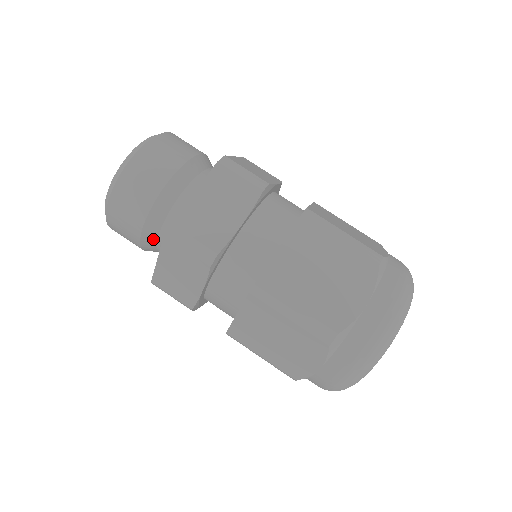
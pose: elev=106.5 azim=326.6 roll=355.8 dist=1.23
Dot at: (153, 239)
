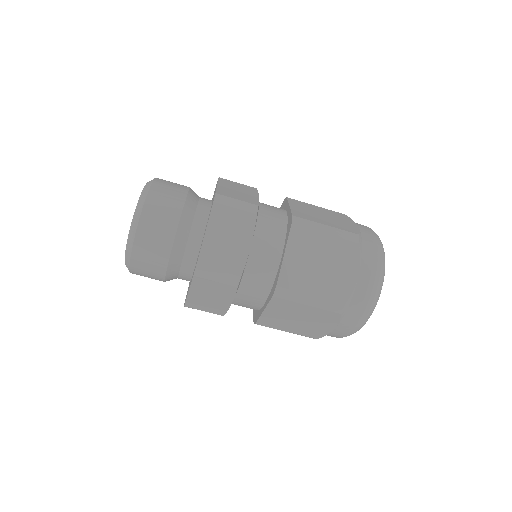
Dot at: (186, 235)
